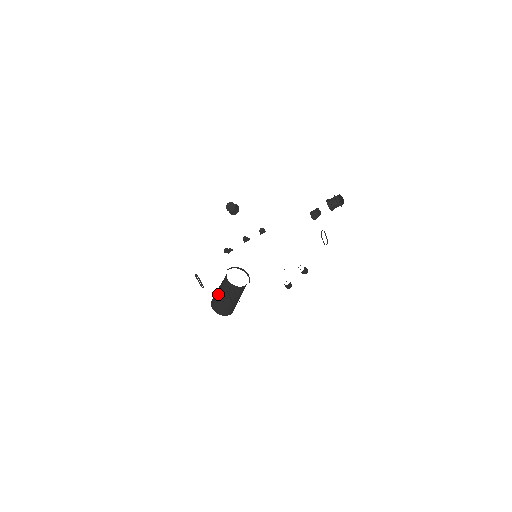
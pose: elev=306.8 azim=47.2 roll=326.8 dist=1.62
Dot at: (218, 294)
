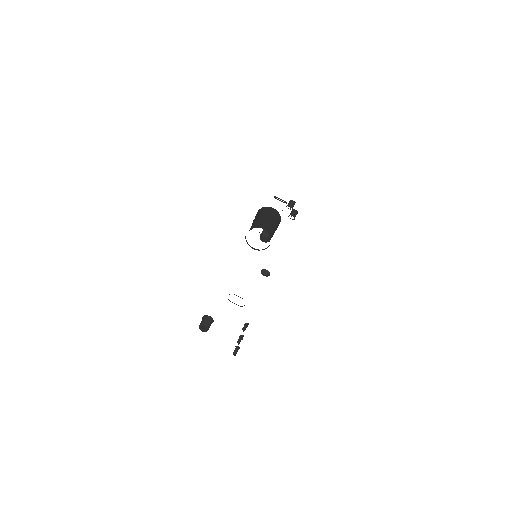
Dot at: occluded
